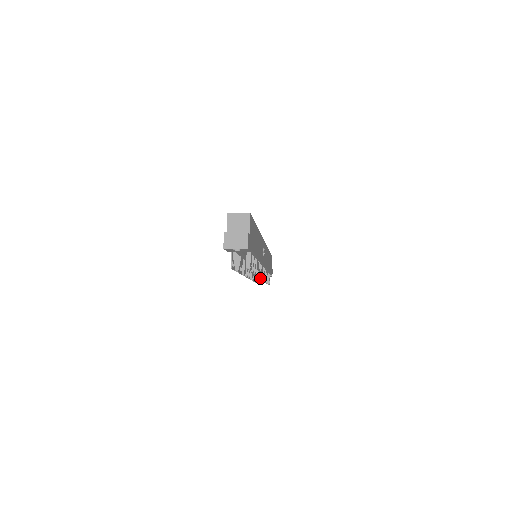
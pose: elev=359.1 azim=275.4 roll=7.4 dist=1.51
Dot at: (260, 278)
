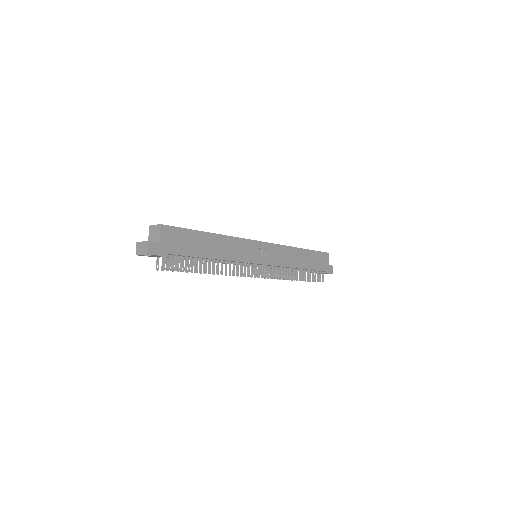
Dot at: (252, 276)
